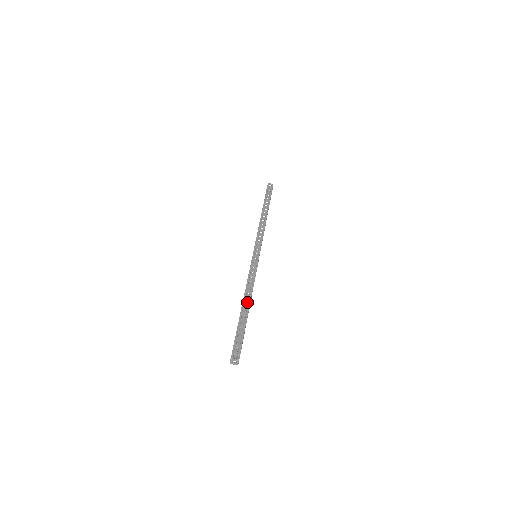
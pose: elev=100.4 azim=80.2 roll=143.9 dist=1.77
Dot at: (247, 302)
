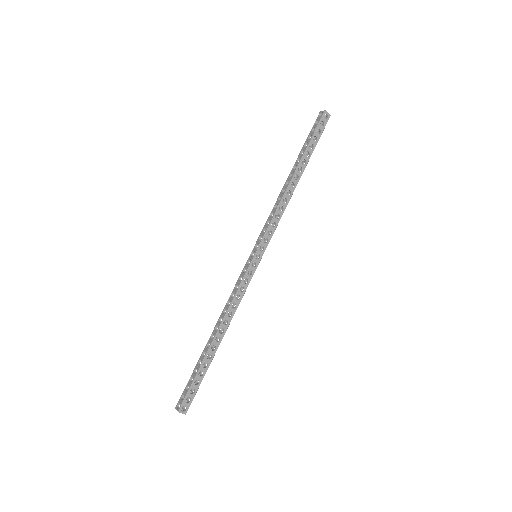
Dot at: (221, 336)
